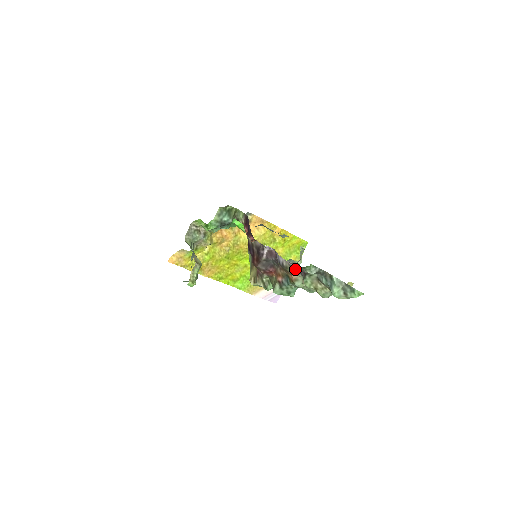
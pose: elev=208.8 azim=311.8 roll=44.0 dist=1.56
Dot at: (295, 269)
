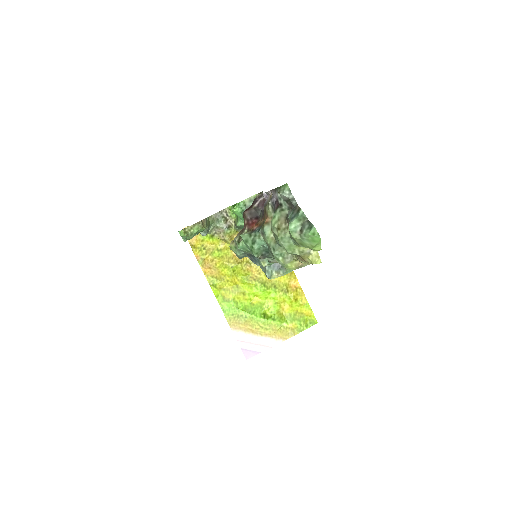
Dot at: (273, 202)
